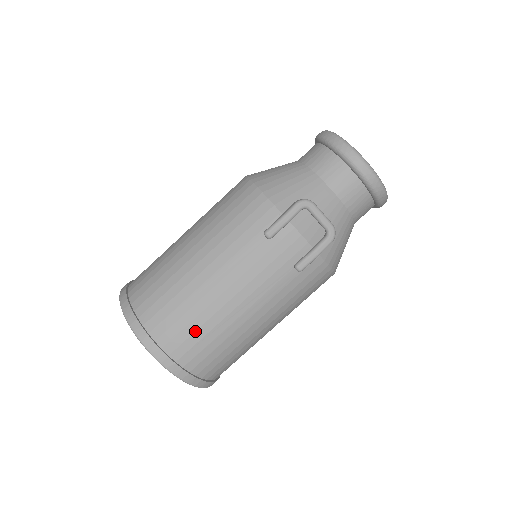
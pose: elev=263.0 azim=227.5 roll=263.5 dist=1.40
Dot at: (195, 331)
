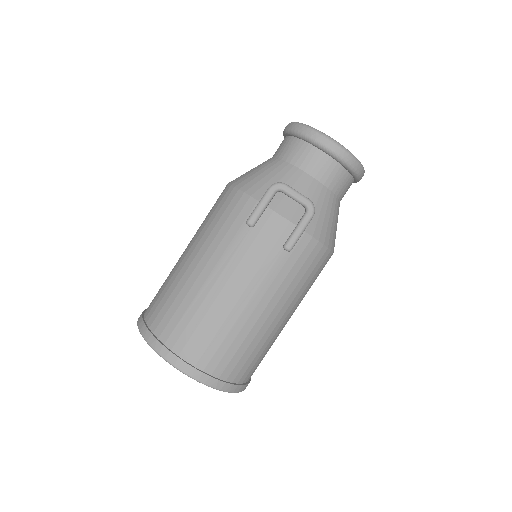
Dot at: (205, 332)
